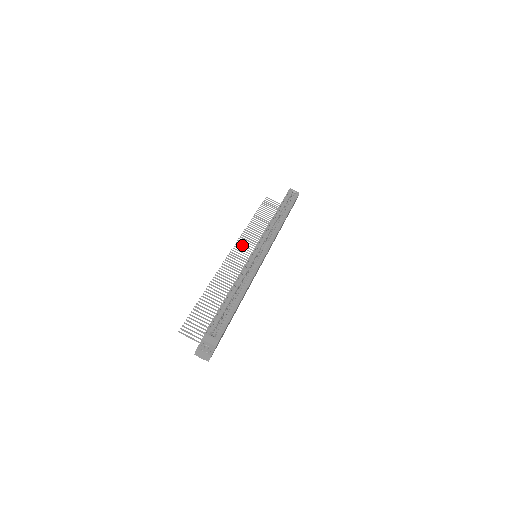
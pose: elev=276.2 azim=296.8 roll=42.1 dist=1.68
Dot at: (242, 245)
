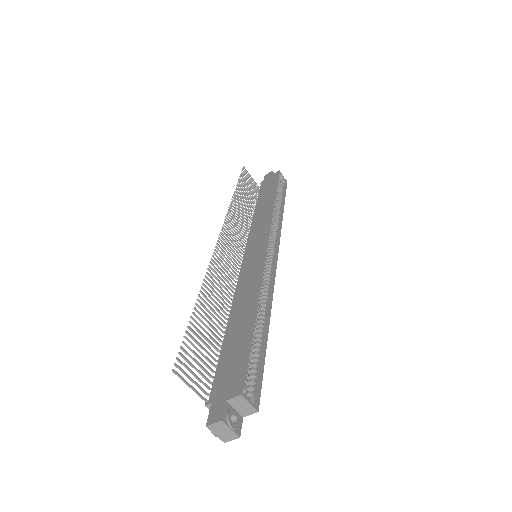
Dot at: (230, 229)
